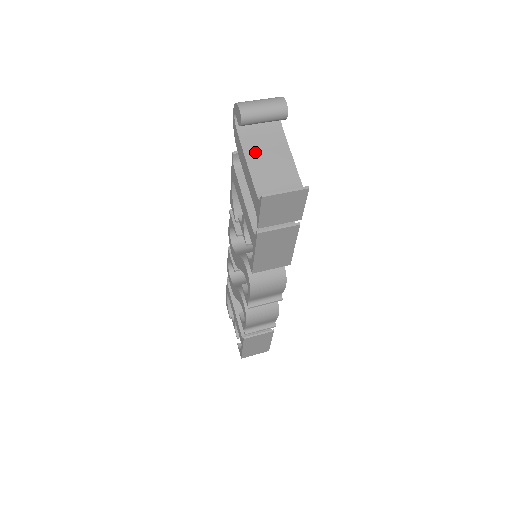
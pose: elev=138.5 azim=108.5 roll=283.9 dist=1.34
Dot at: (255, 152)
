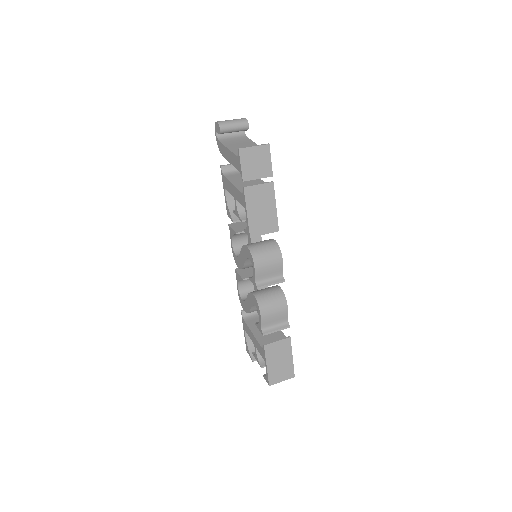
Dot at: (232, 145)
